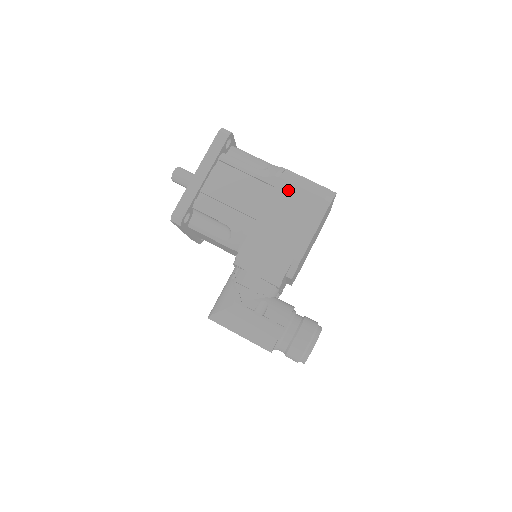
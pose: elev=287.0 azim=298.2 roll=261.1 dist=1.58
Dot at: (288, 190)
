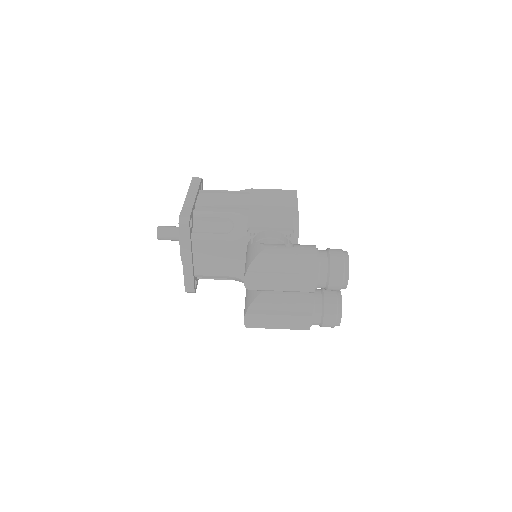
Dot at: (262, 192)
